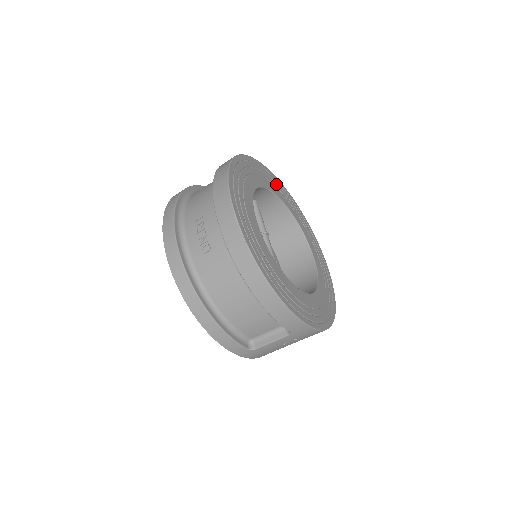
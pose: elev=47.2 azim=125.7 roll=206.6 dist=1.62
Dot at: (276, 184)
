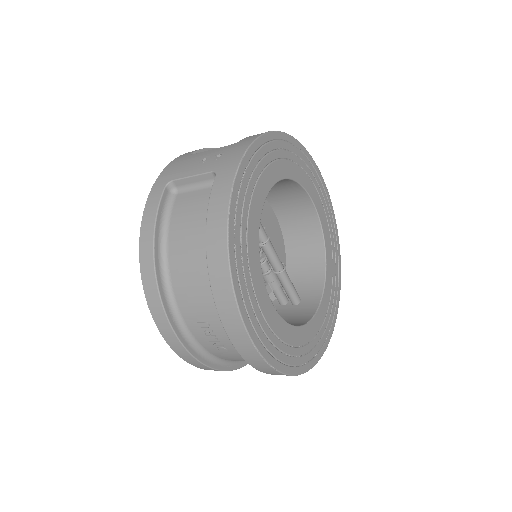
Dot at: (267, 156)
